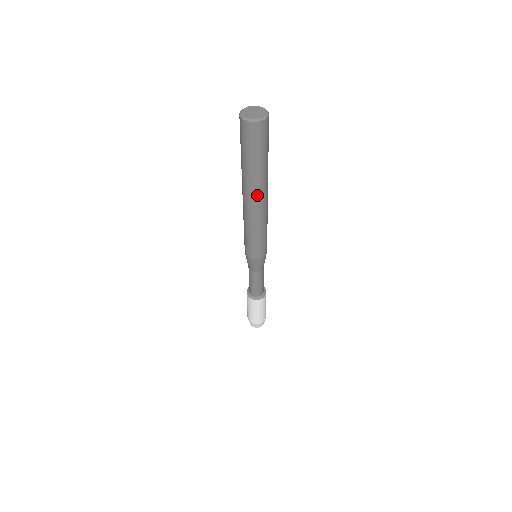
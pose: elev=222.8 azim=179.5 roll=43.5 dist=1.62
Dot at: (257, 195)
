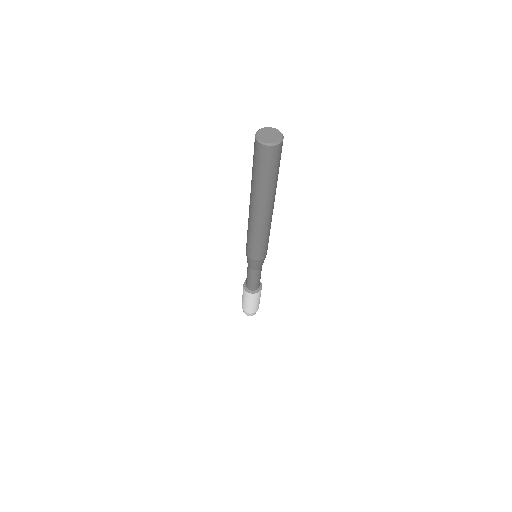
Dot at: (257, 206)
